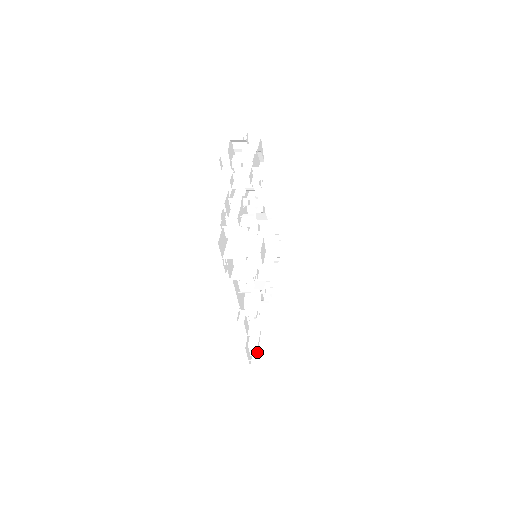
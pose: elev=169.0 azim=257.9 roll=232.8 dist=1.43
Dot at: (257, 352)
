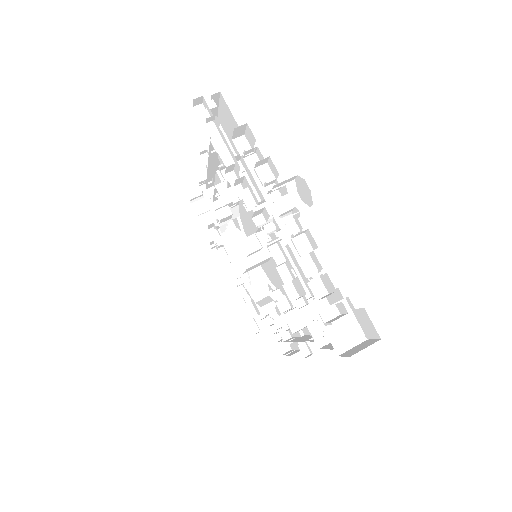
Dot at: occluded
